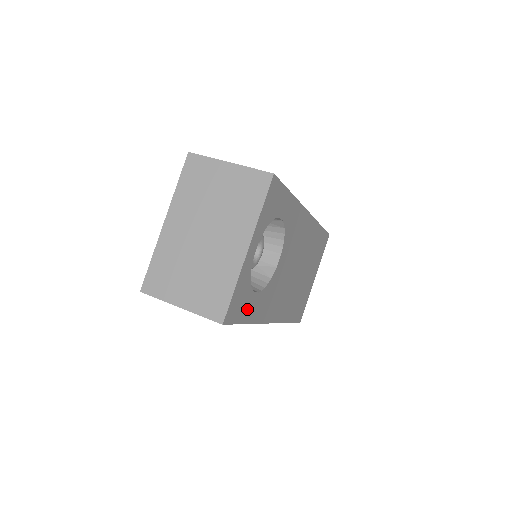
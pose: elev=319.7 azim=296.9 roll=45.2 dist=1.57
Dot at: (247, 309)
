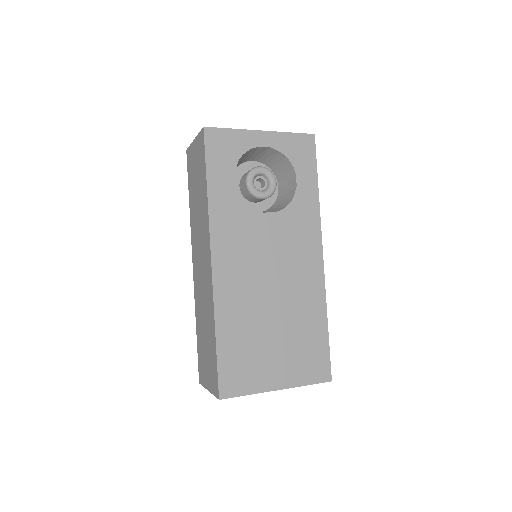
Dot at: (219, 171)
